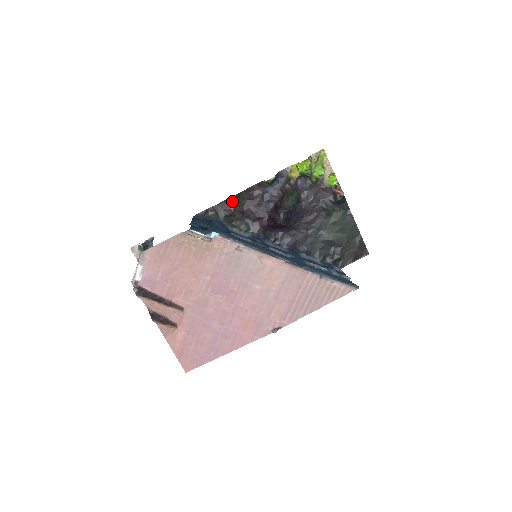
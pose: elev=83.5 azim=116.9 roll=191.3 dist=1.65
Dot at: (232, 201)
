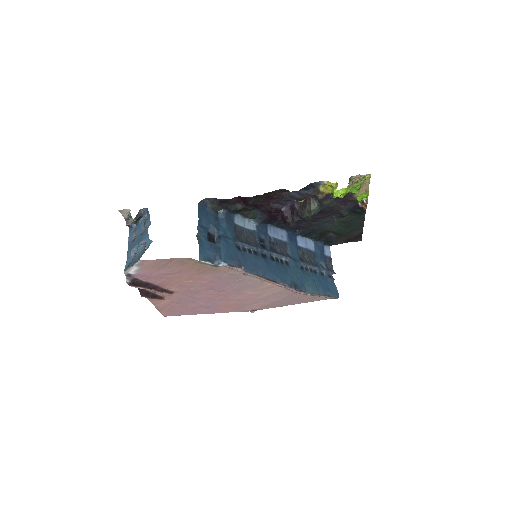
Dot at: (247, 200)
